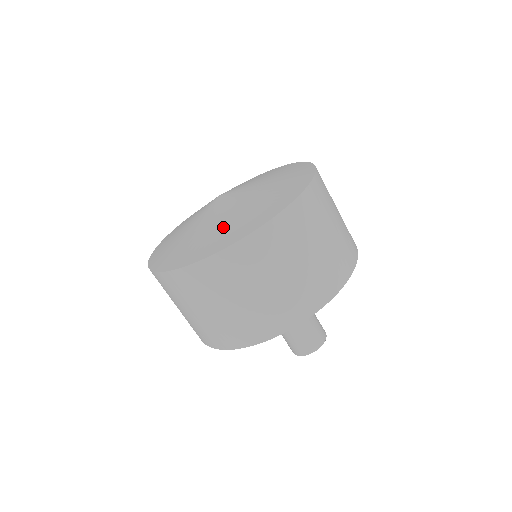
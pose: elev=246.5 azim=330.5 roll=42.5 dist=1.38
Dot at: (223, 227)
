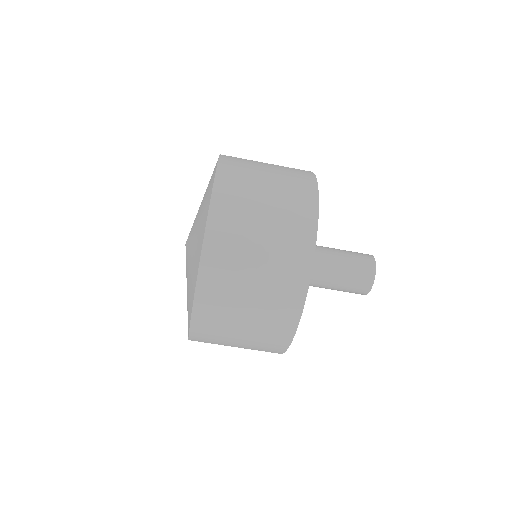
Dot at: (187, 298)
